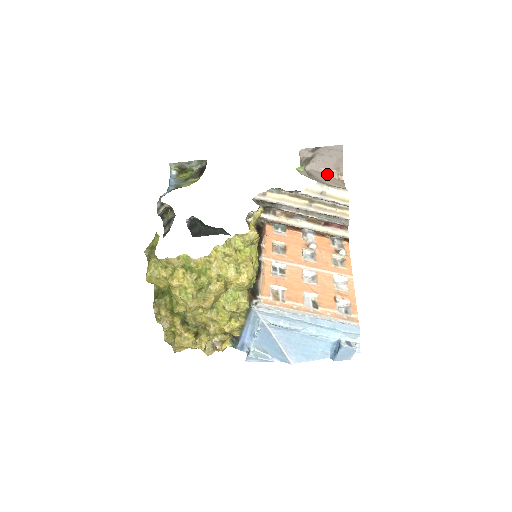
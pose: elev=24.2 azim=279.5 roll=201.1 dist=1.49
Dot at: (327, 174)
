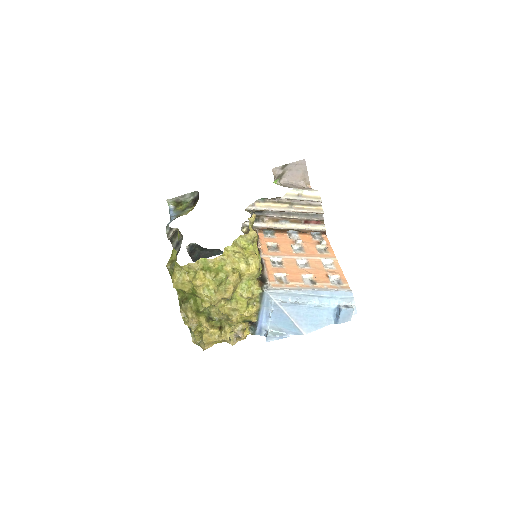
Dot at: (297, 185)
